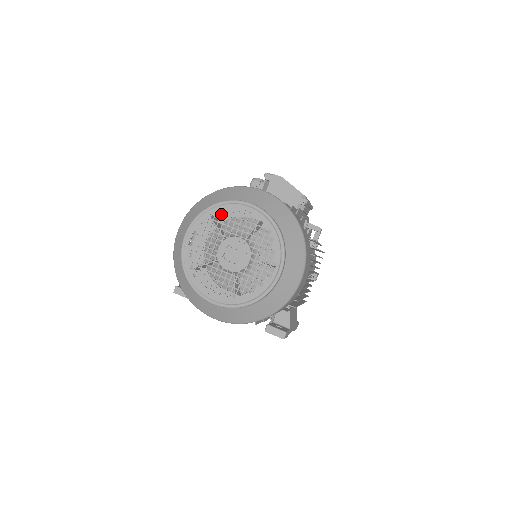
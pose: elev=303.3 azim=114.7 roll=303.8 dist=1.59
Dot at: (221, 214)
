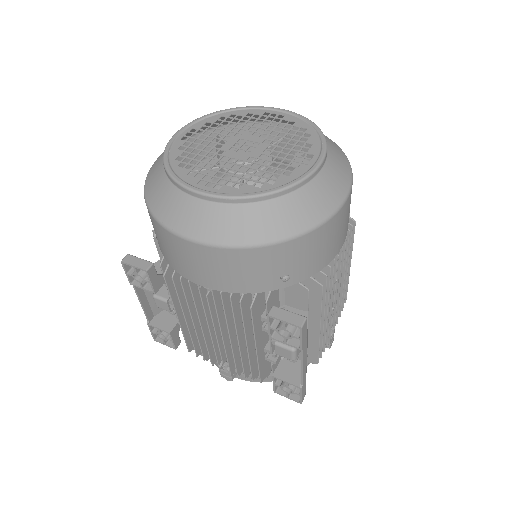
Dot at: (236, 116)
